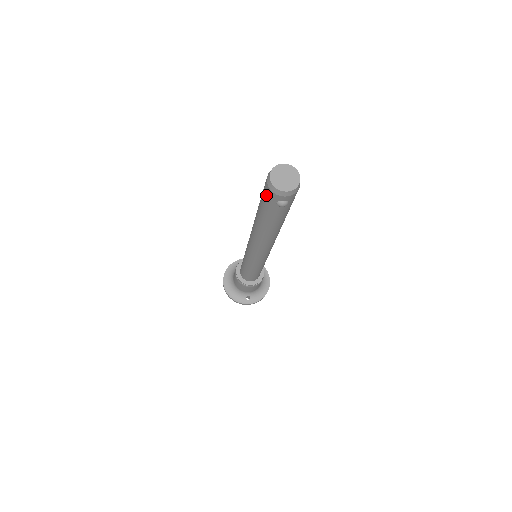
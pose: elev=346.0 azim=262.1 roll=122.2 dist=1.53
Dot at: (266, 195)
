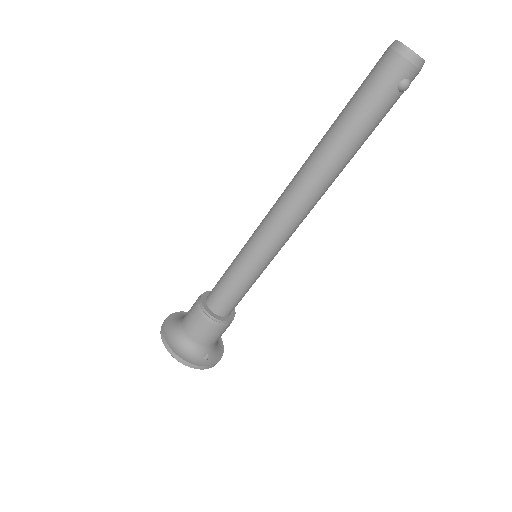
Dot at: (387, 74)
